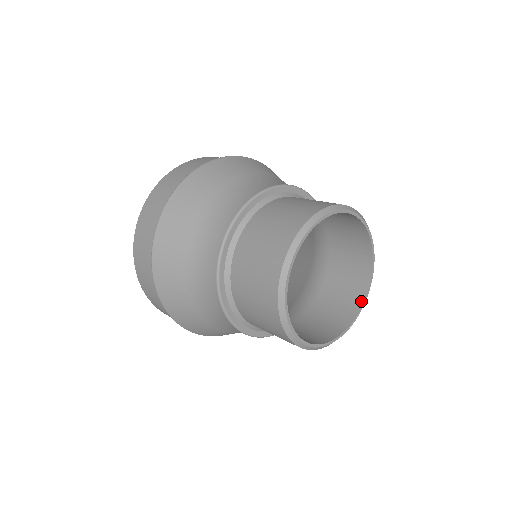
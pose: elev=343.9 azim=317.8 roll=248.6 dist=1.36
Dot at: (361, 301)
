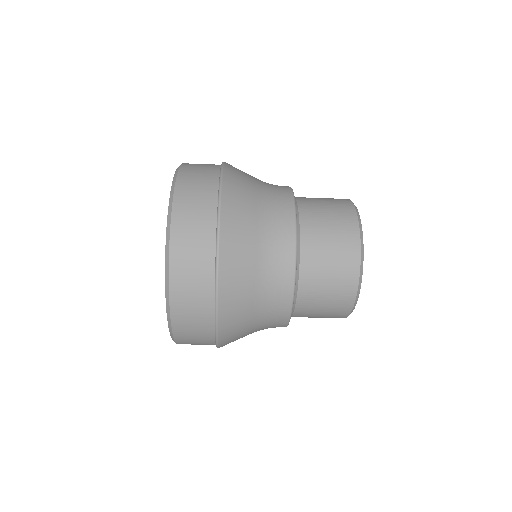
Dot at: occluded
